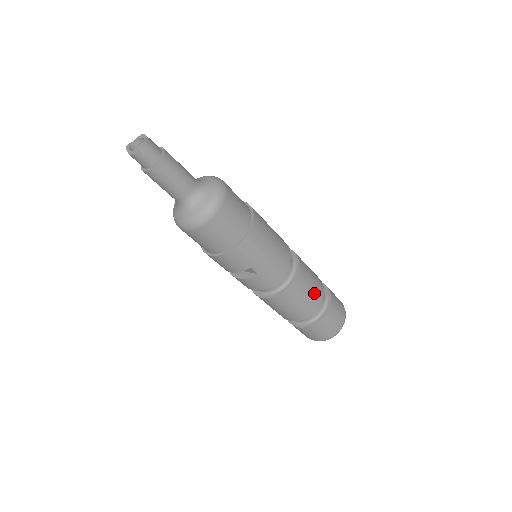
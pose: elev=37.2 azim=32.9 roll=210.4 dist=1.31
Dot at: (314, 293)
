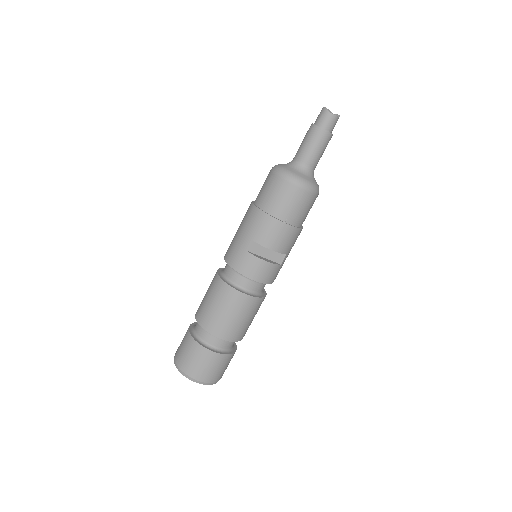
Dot at: occluded
